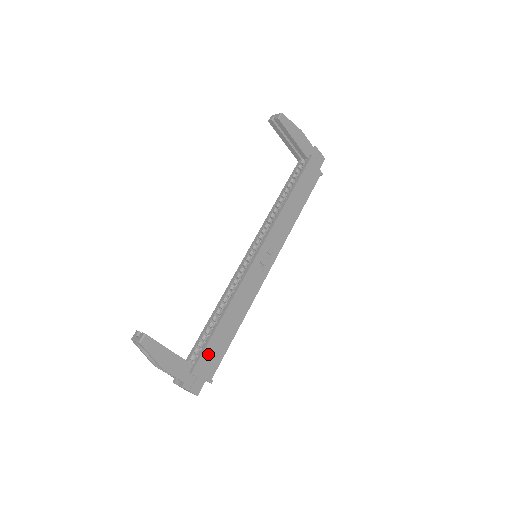
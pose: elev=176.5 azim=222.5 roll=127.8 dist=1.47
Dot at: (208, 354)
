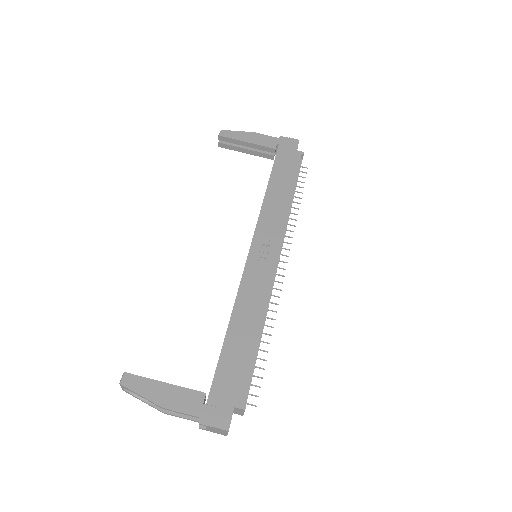
Dot at: (224, 374)
